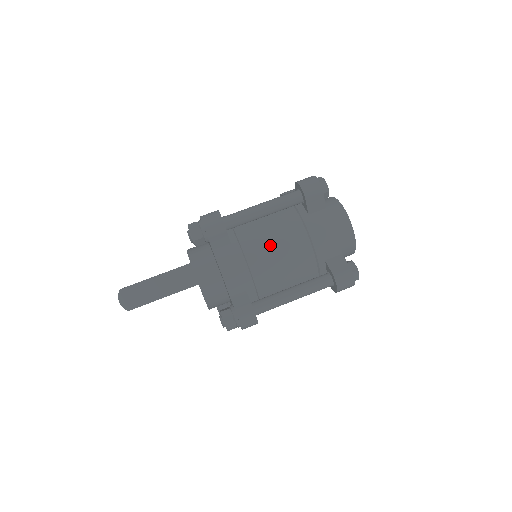
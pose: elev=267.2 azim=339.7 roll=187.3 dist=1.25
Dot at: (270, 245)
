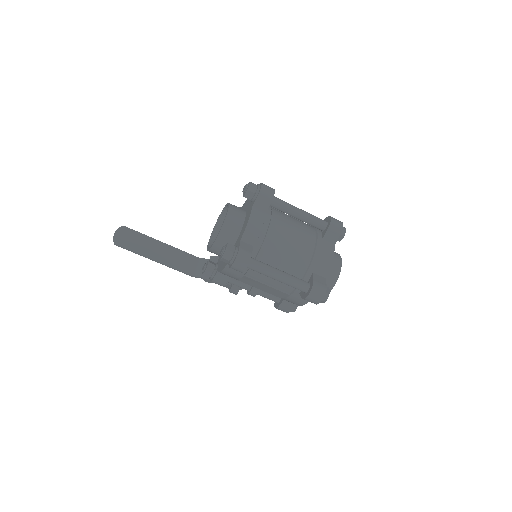
Dot at: (289, 233)
